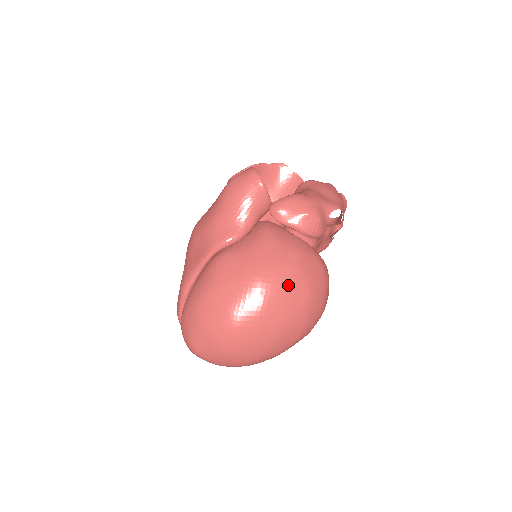
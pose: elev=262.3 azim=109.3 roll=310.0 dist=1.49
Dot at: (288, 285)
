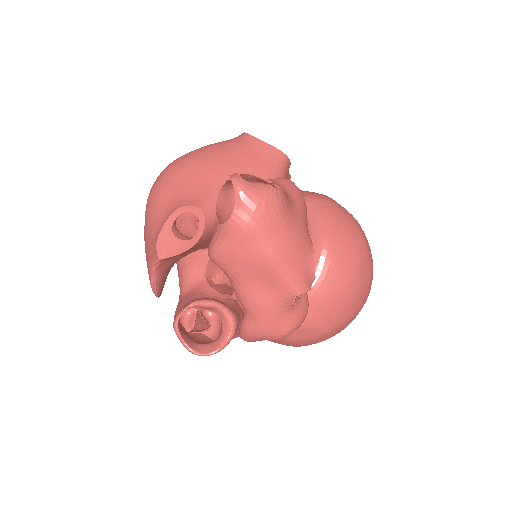
Dot at: (329, 337)
